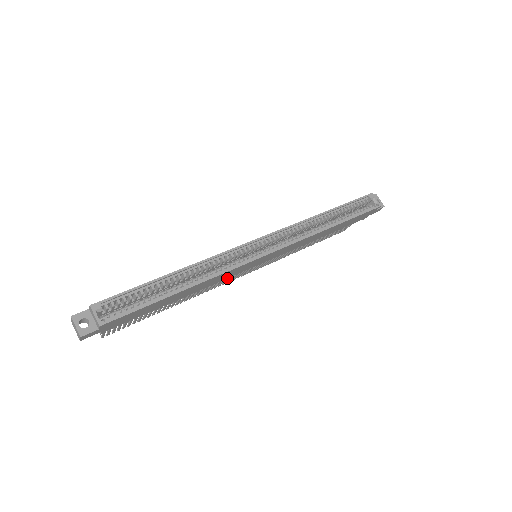
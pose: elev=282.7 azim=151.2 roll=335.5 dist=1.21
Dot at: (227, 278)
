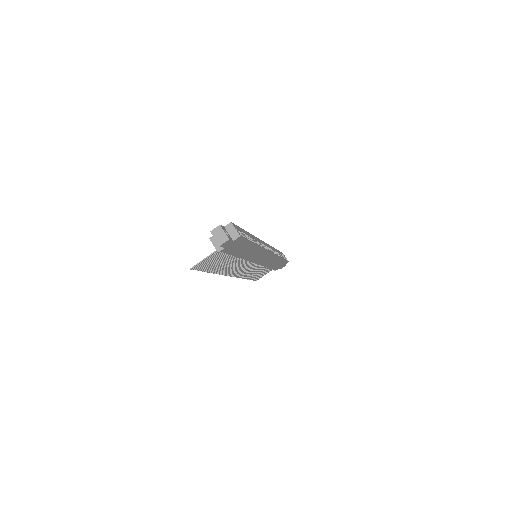
Dot at: (237, 267)
